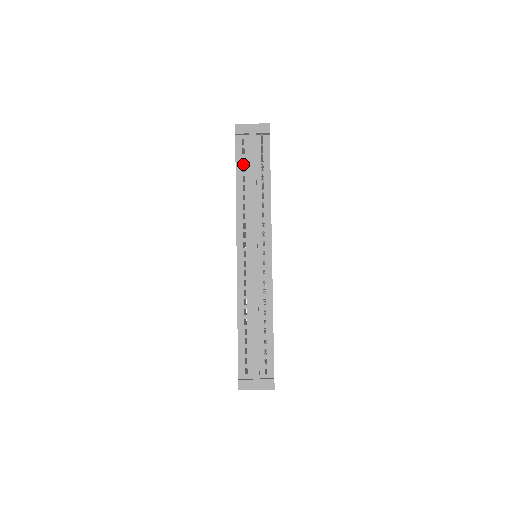
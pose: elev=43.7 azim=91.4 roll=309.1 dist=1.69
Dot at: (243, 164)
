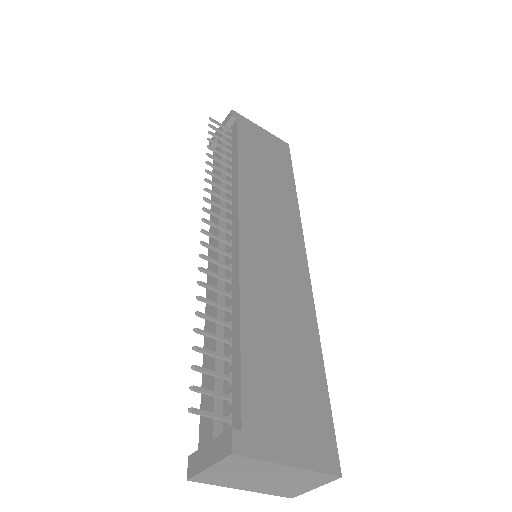
Dot at: occluded
